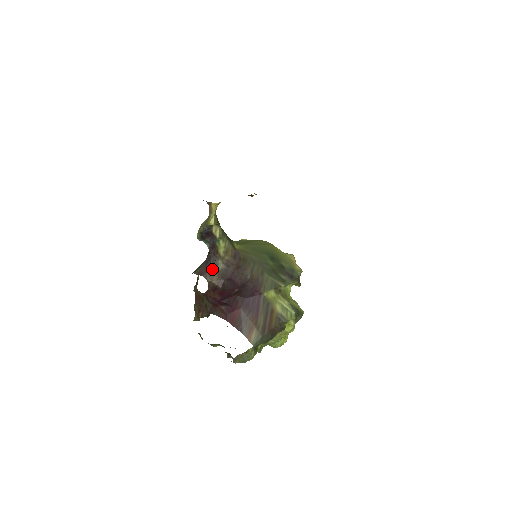
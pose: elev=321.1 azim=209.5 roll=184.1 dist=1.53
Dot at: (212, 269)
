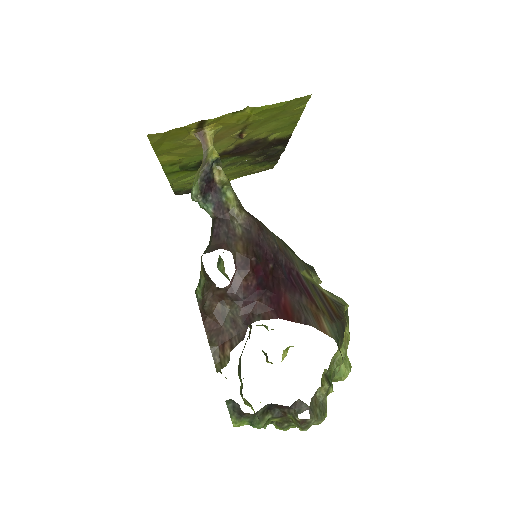
Dot at: (230, 236)
